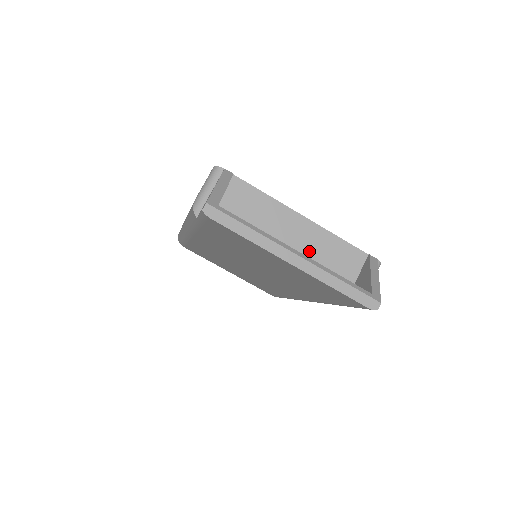
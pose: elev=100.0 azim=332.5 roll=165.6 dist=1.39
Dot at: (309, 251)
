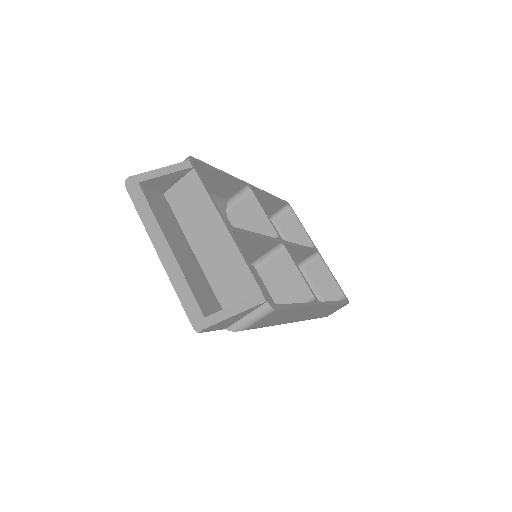
Dot at: (216, 259)
